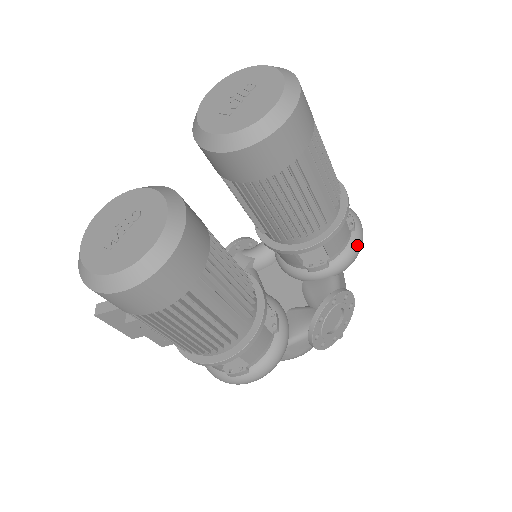
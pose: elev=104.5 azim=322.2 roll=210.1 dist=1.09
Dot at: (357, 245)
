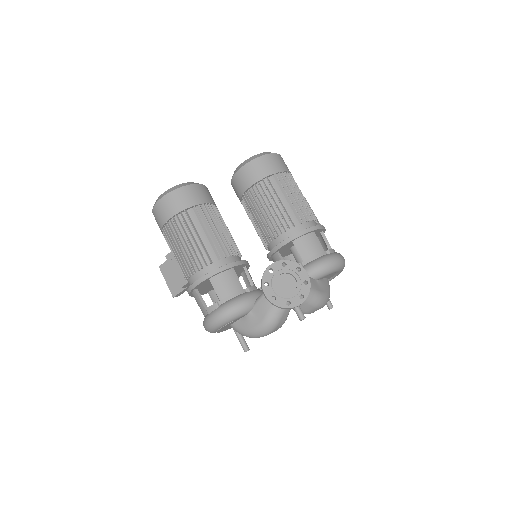
Dot at: (327, 258)
